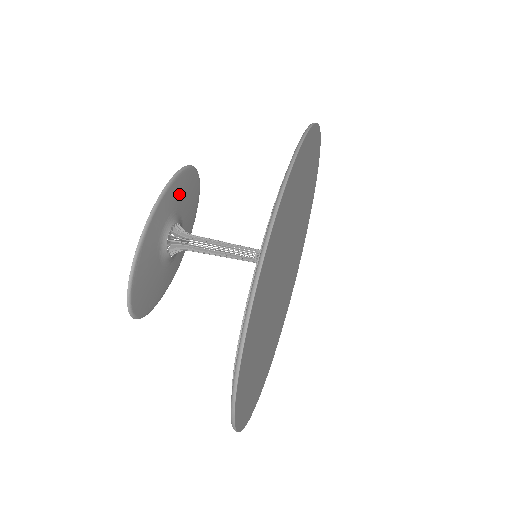
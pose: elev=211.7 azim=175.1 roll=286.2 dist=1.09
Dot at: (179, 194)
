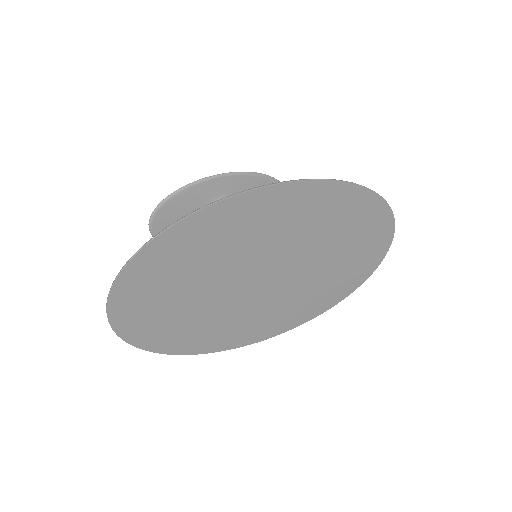
Dot at: occluded
